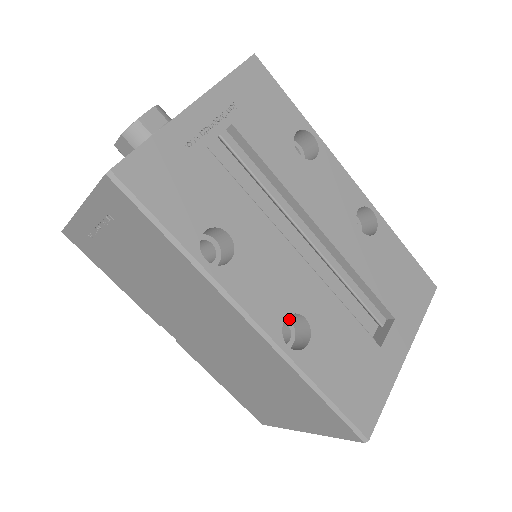
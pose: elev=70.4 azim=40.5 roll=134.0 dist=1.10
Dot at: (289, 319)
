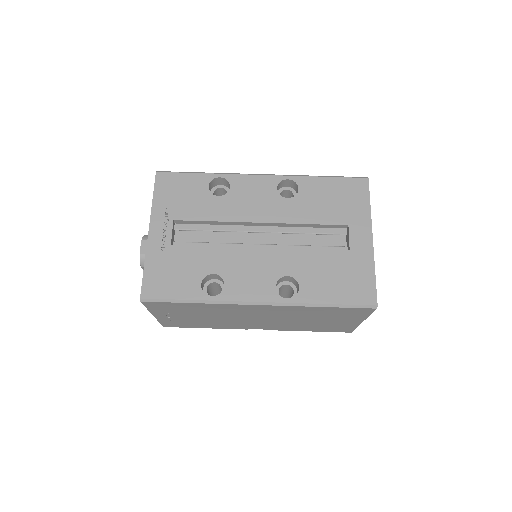
Dot at: (285, 281)
